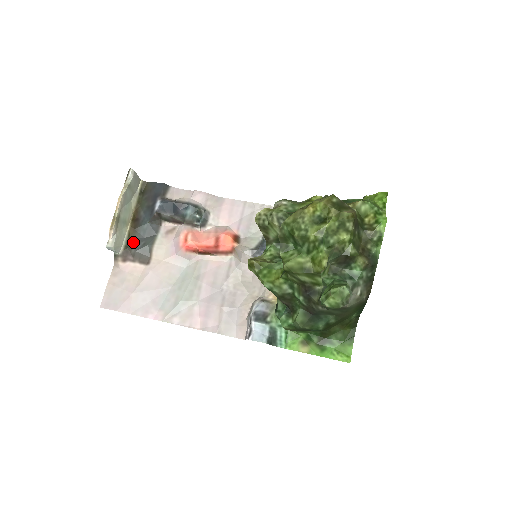
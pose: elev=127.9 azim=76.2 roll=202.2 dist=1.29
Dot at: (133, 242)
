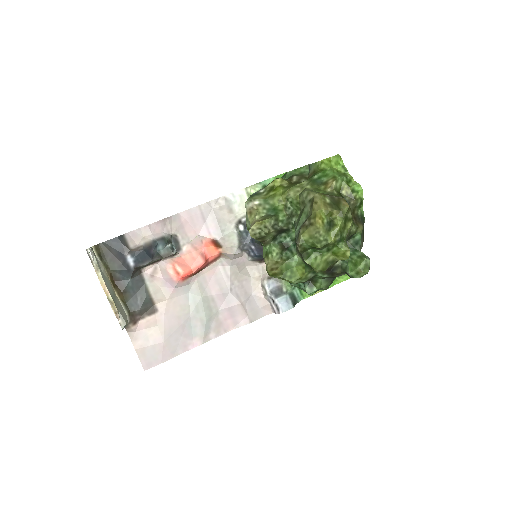
Dot at: (130, 304)
